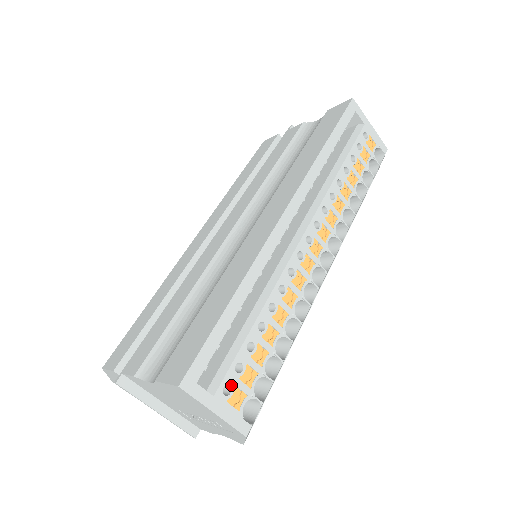
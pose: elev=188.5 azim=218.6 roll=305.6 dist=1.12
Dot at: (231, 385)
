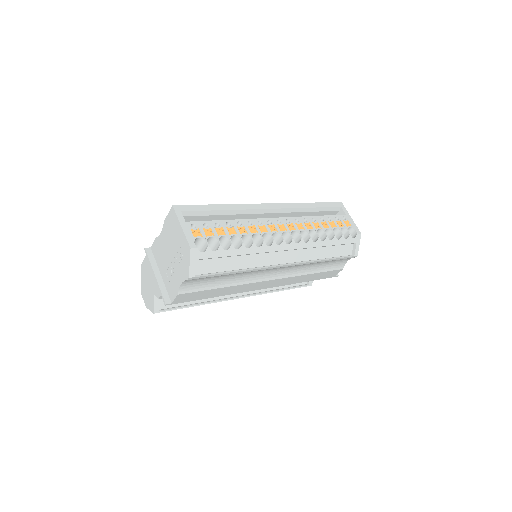
Dot at: (197, 226)
